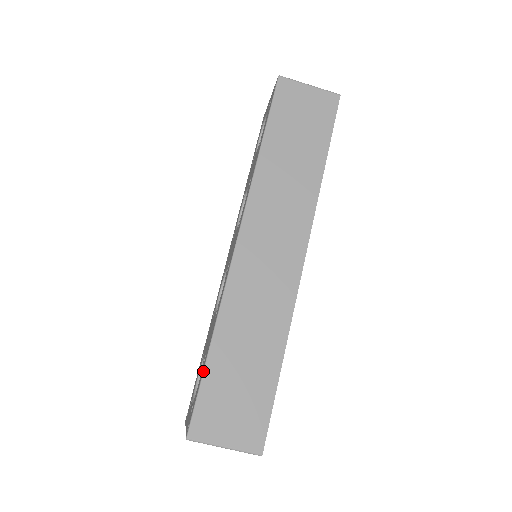
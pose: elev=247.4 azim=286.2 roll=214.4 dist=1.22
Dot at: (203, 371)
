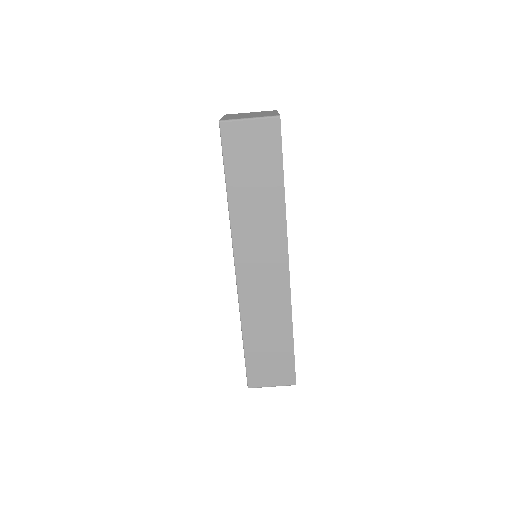
Dot at: (244, 354)
